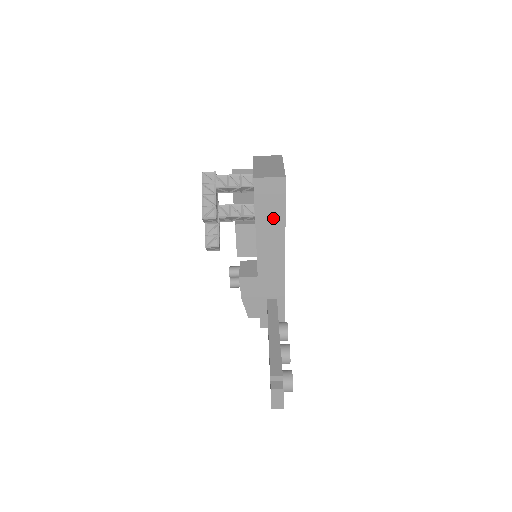
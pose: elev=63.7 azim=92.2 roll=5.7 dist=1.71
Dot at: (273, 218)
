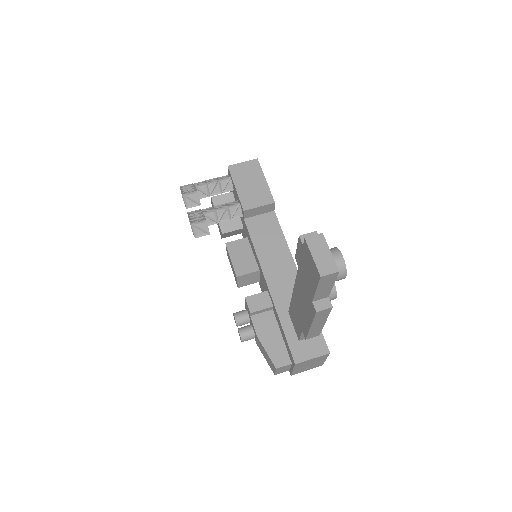
Dot at: (259, 197)
